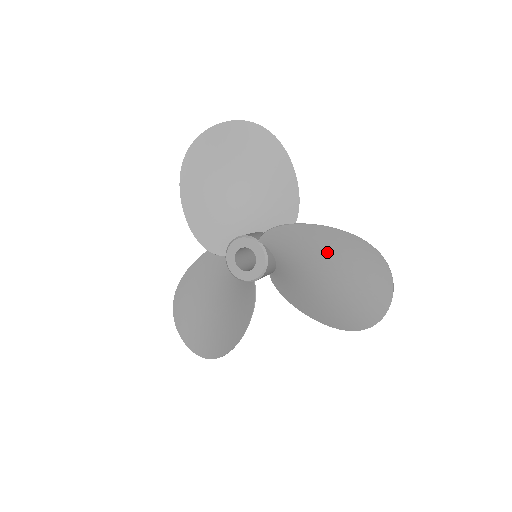
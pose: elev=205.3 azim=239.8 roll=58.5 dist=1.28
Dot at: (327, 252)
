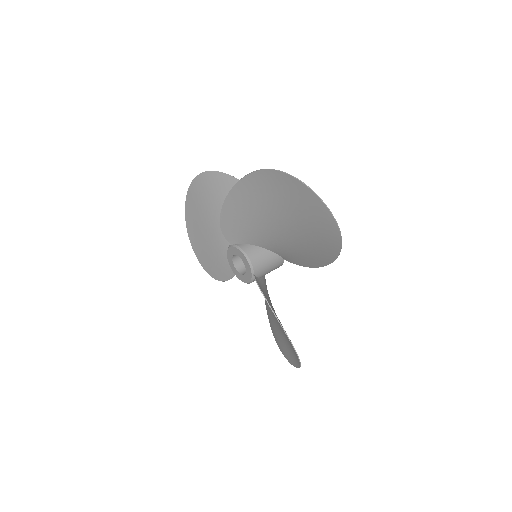
Dot at: (255, 207)
